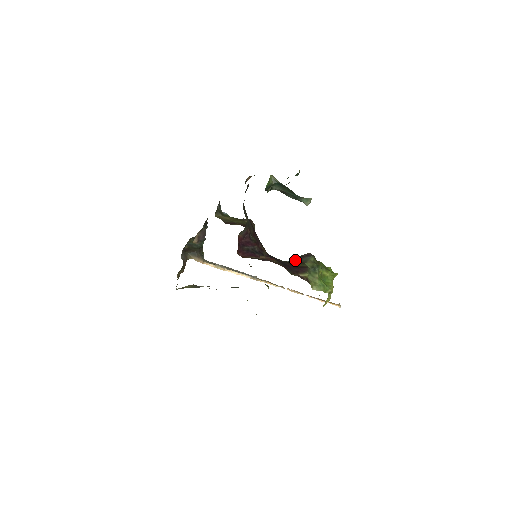
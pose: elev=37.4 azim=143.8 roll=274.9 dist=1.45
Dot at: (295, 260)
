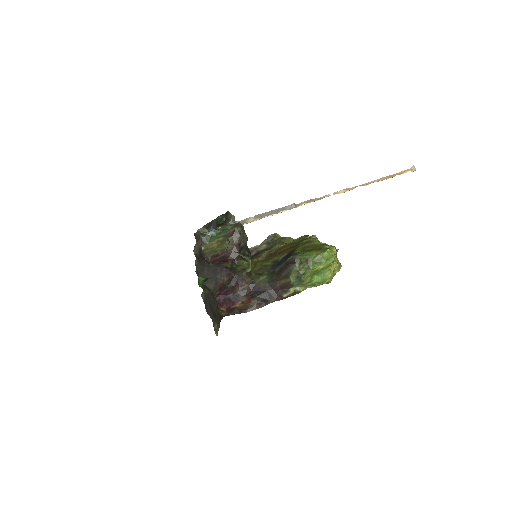
Dot at: (281, 271)
